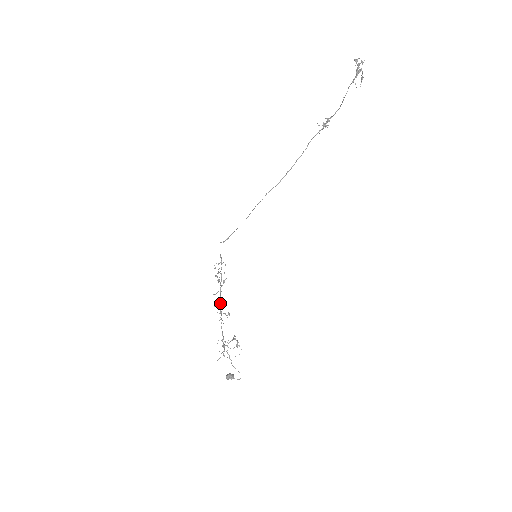
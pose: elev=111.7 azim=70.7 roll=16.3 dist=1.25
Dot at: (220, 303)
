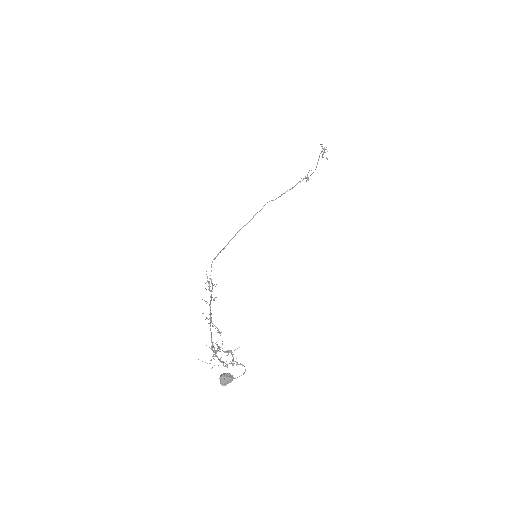
Dot at: occluded
